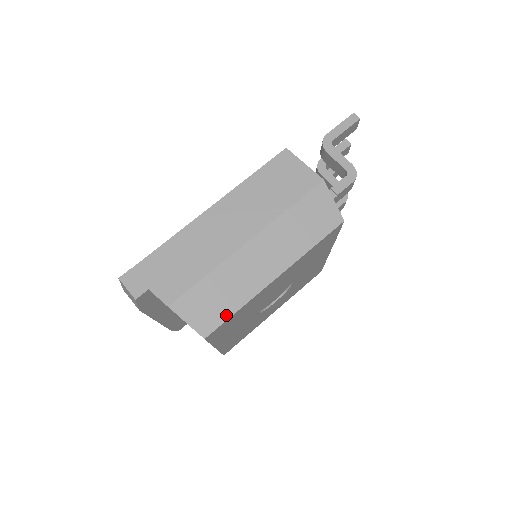
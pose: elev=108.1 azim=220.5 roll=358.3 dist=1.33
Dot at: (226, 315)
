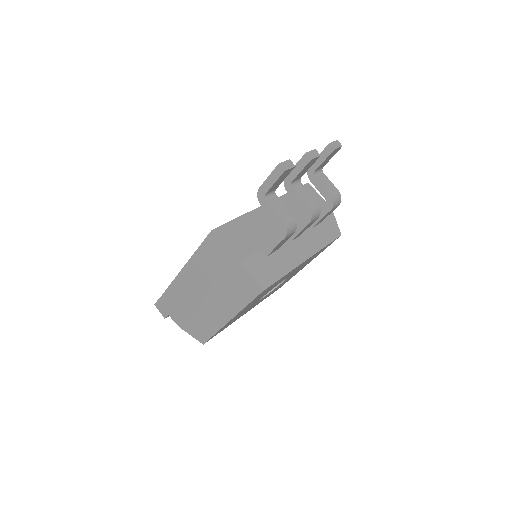
Dot at: (209, 335)
